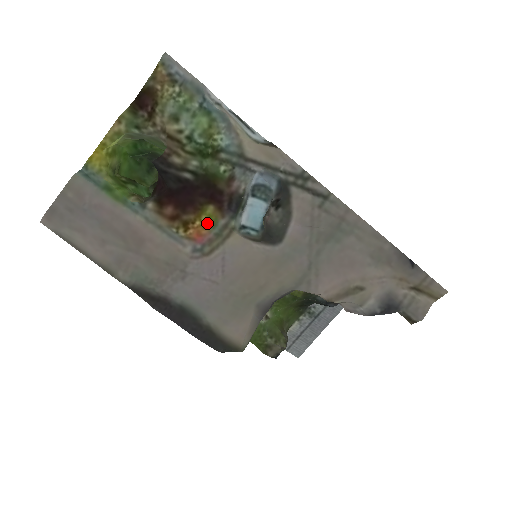
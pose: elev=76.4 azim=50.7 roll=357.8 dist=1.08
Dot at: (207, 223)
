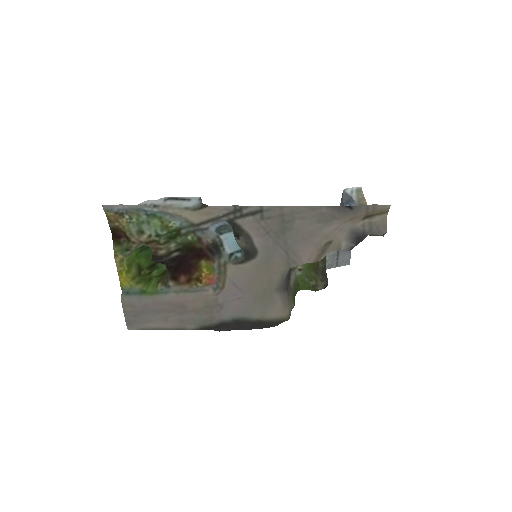
Dot at: (208, 271)
